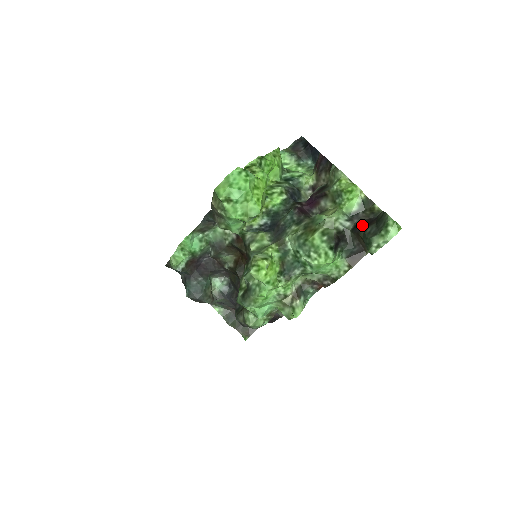
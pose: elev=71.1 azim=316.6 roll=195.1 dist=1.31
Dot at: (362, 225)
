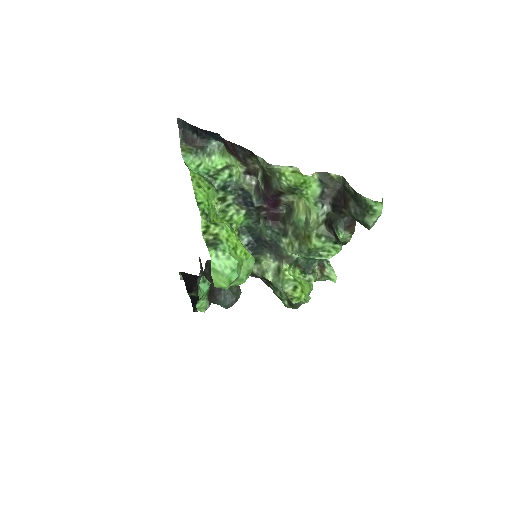
Dot at: (339, 204)
